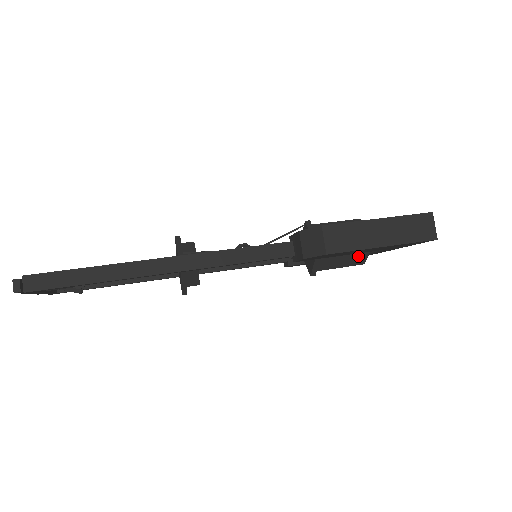
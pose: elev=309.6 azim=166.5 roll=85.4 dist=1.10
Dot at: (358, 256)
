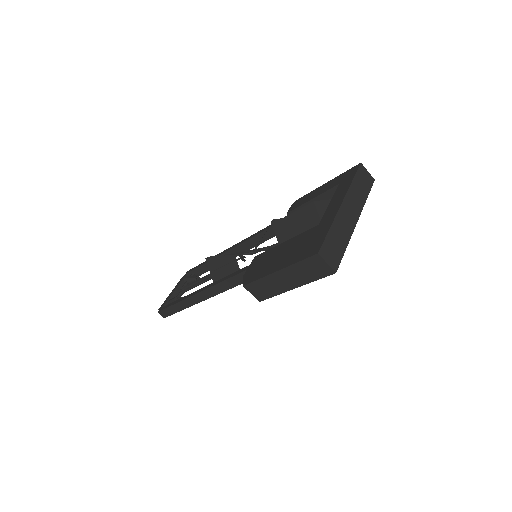
Dot at: occluded
